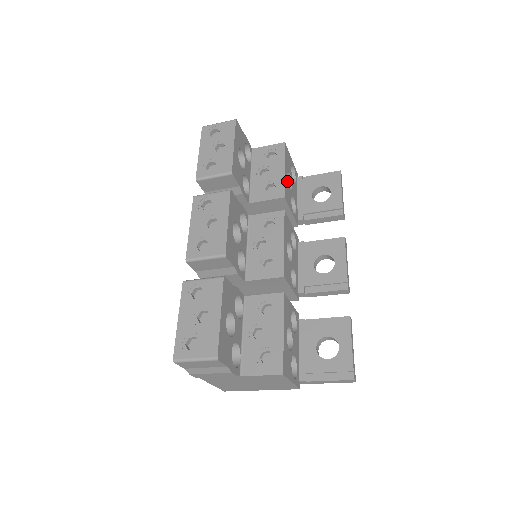
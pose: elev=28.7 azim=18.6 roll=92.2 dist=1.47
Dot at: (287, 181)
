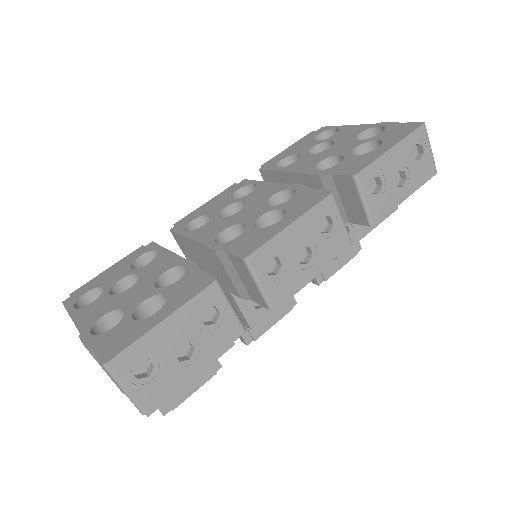
Dot at: occluded
